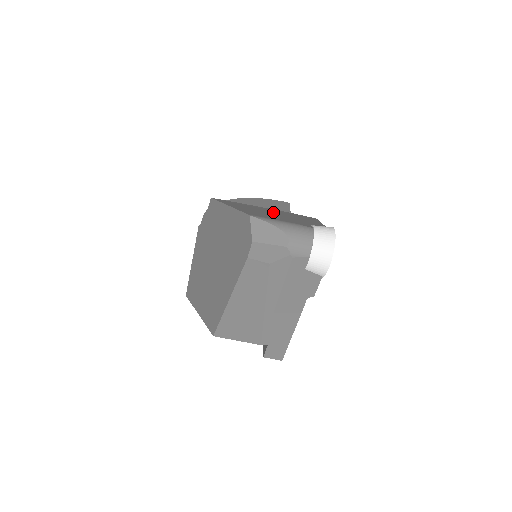
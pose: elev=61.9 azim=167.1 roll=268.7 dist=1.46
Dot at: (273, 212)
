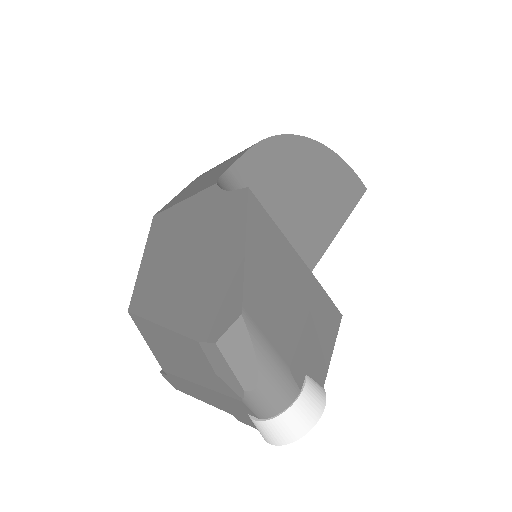
Dot at: (295, 287)
